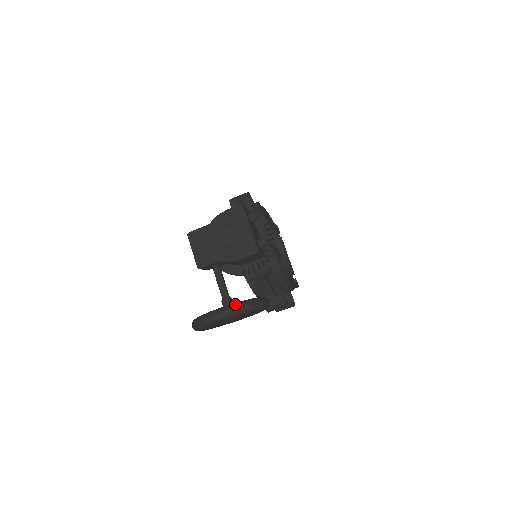
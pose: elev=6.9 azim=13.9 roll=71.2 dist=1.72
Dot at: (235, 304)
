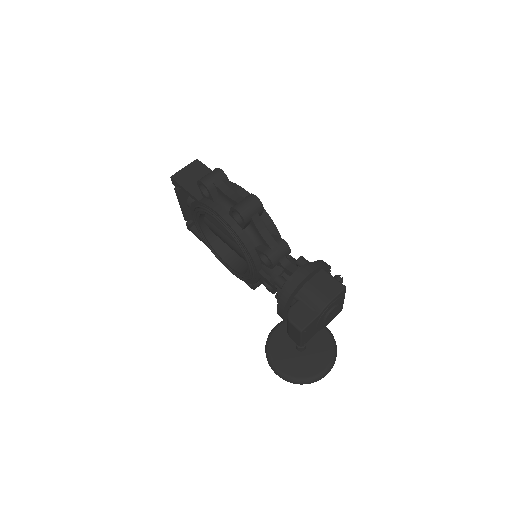
Dot at: (334, 359)
